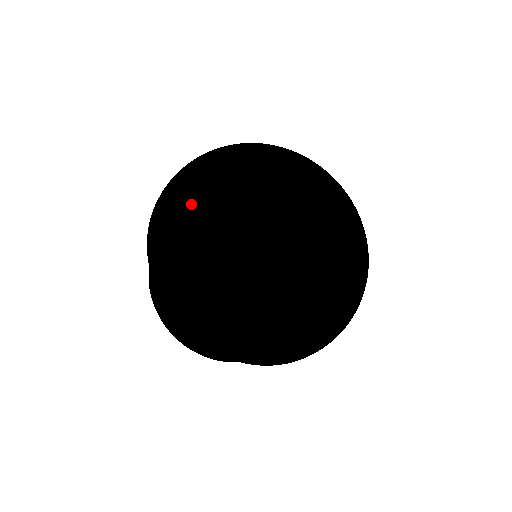
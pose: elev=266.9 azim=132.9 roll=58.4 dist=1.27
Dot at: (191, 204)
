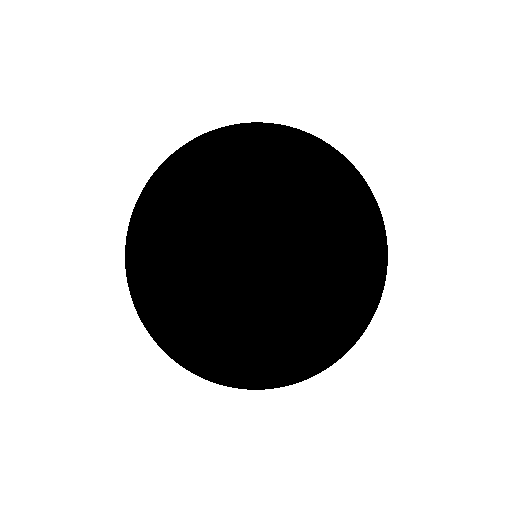
Dot at: (166, 257)
